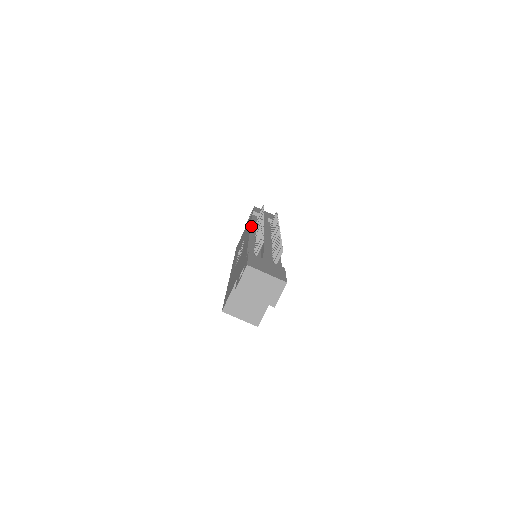
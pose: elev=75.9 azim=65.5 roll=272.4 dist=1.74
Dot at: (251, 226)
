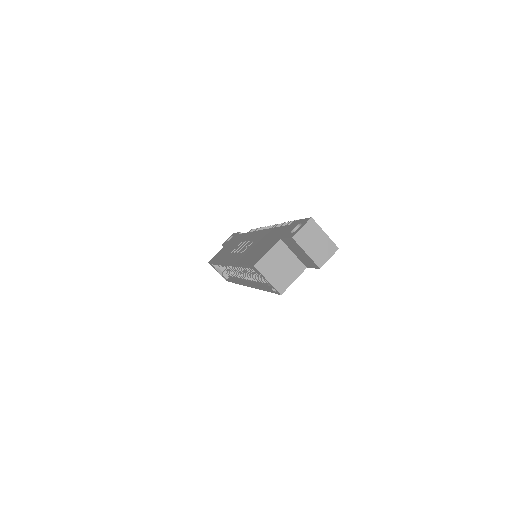
Dot at: occluded
